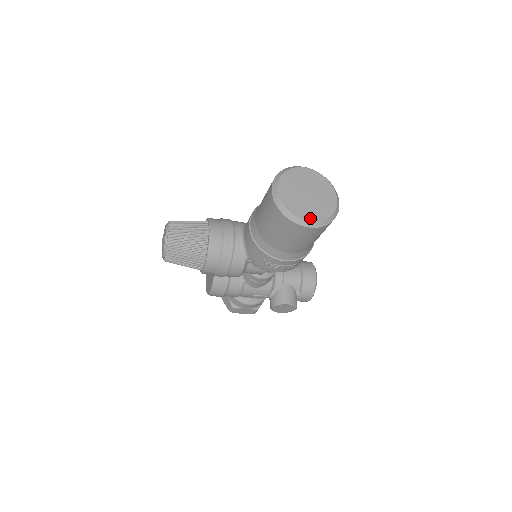
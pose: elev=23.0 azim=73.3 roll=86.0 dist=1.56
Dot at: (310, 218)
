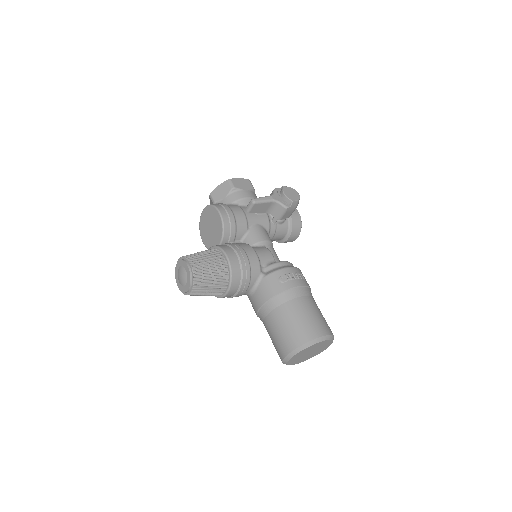
Dot at: (298, 363)
